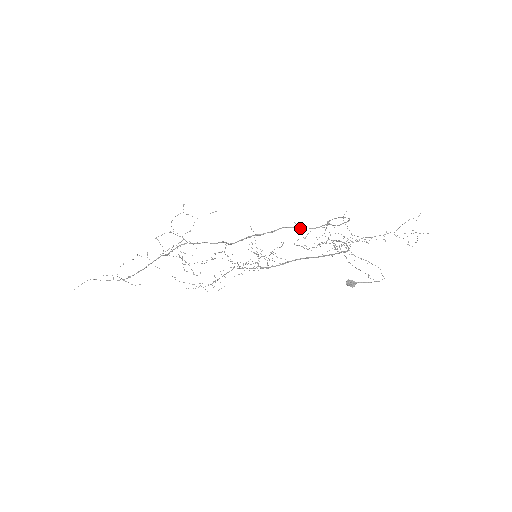
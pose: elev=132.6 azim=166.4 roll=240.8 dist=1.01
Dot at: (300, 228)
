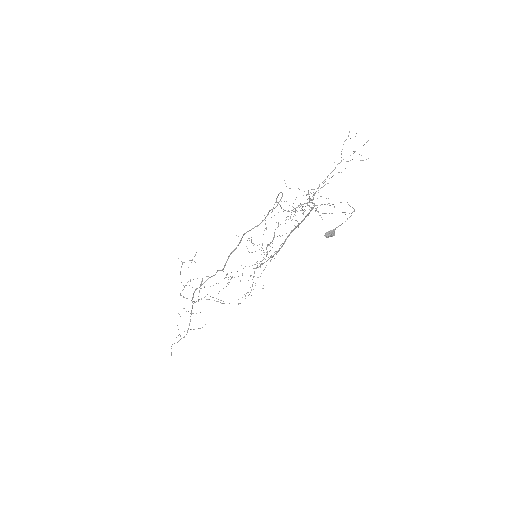
Dot at: (254, 227)
